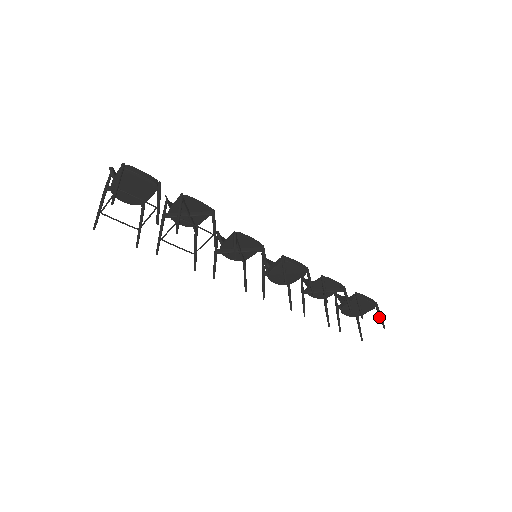
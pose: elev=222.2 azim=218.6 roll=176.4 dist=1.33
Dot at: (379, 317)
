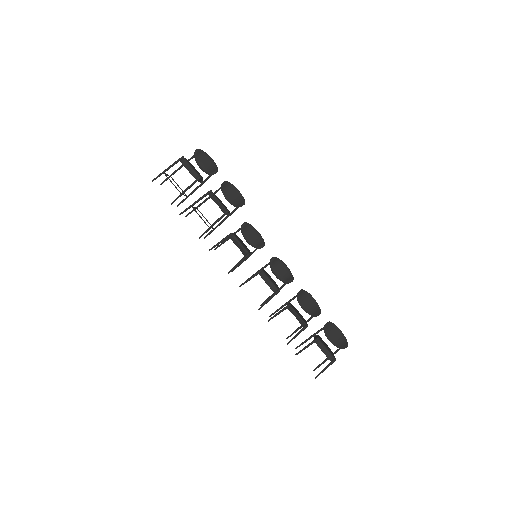
Dot at: (323, 369)
